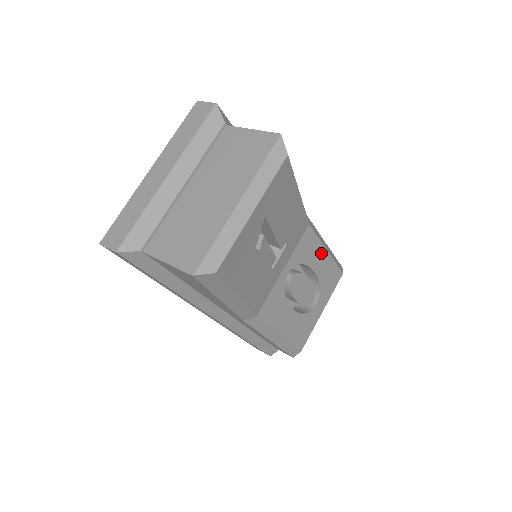
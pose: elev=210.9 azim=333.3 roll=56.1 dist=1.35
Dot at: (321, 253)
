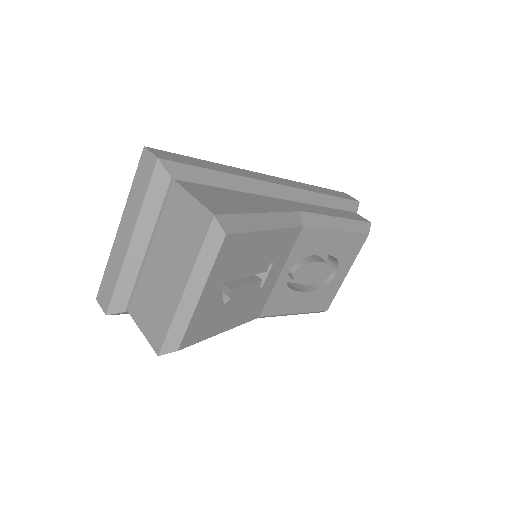
Dot at: (330, 237)
